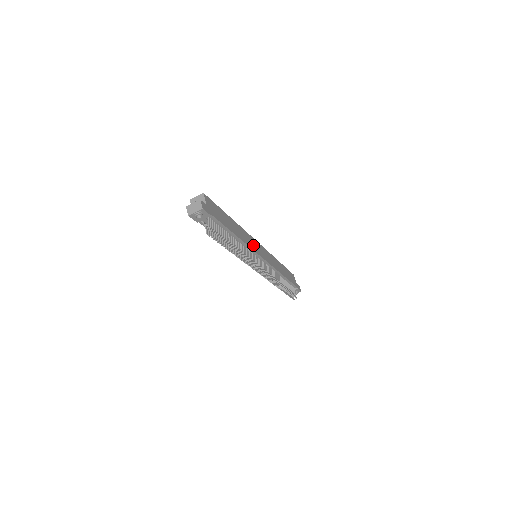
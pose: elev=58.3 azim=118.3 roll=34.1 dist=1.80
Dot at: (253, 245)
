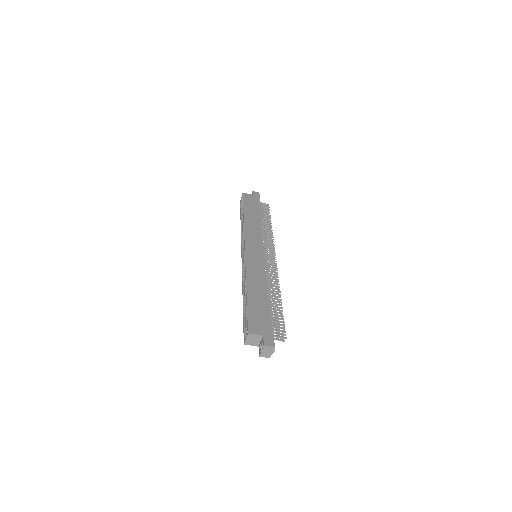
Dot at: (257, 263)
